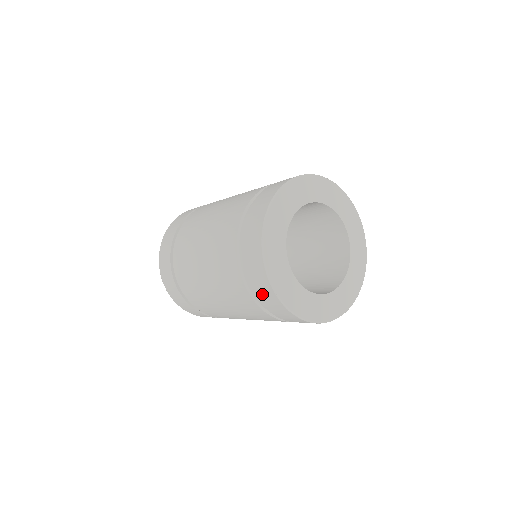
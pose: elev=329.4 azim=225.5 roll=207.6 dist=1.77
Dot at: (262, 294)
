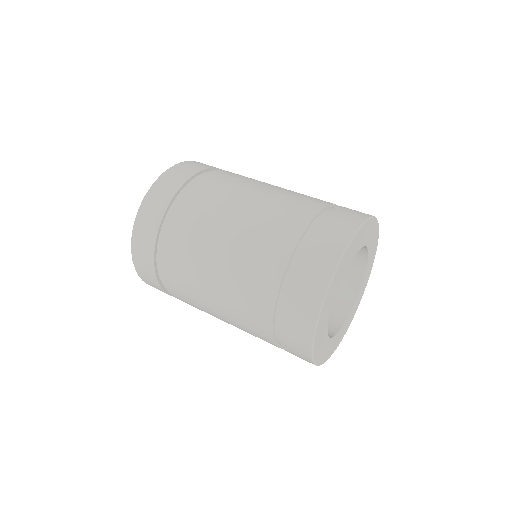
Dot at: (295, 354)
